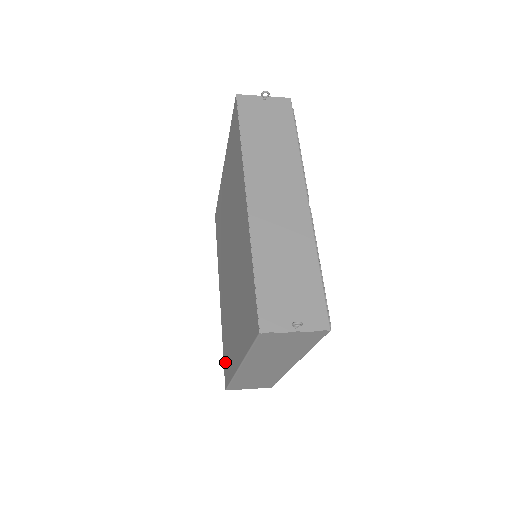
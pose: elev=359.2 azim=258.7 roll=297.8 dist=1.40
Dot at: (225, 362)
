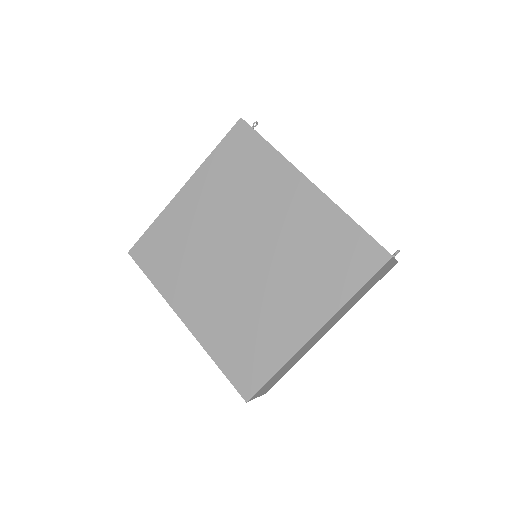
Dot at: (240, 372)
